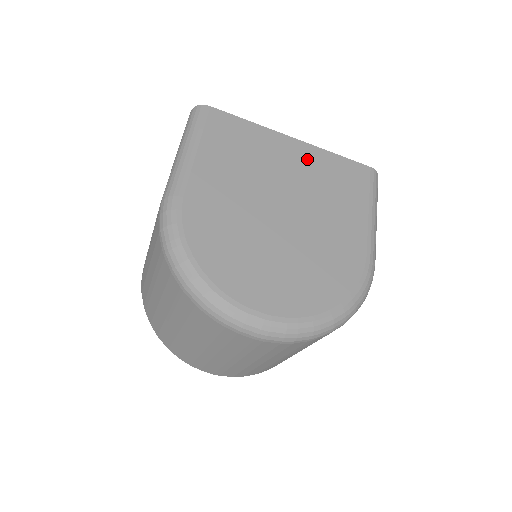
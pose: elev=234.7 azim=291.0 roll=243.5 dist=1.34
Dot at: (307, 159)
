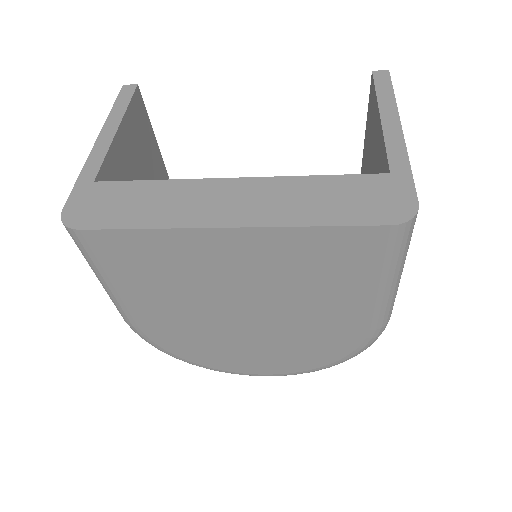
Dot at: (262, 252)
